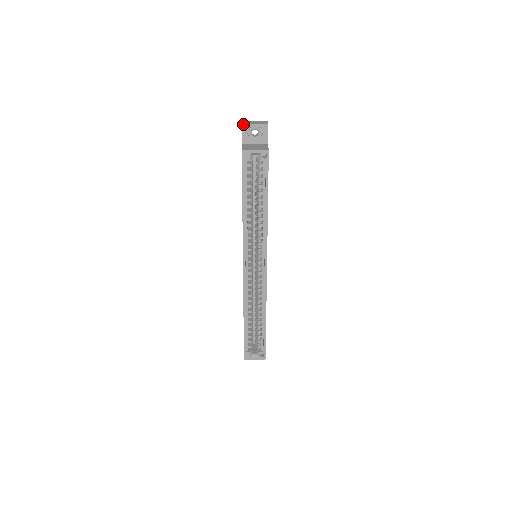
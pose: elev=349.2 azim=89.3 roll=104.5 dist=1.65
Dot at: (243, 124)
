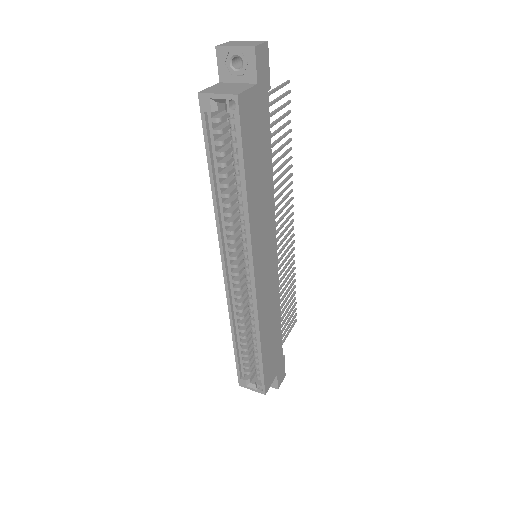
Dot at: (217, 47)
